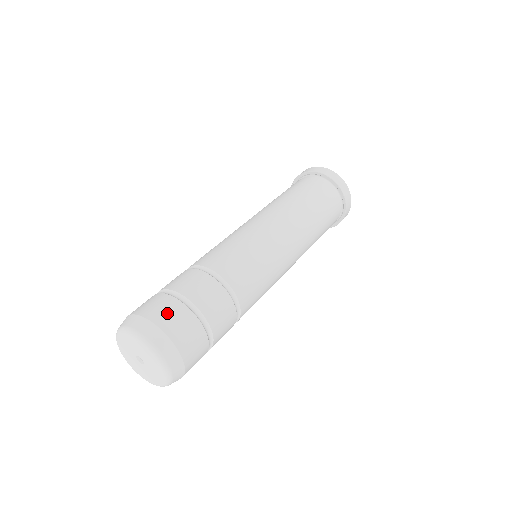
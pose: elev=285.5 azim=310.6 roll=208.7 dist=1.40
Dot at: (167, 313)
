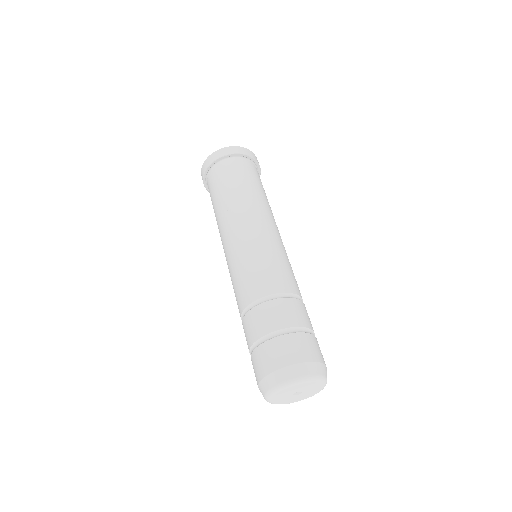
Dot at: (280, 353)
